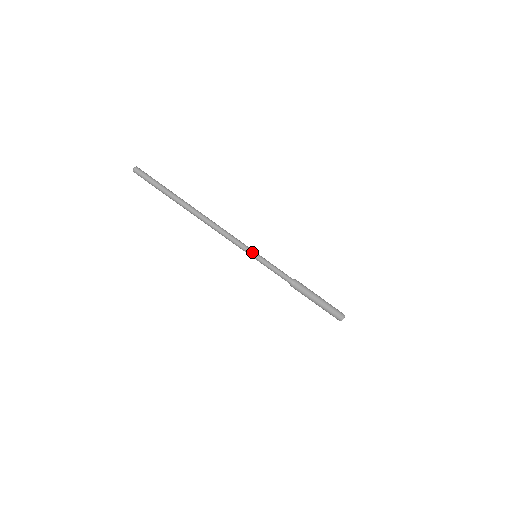
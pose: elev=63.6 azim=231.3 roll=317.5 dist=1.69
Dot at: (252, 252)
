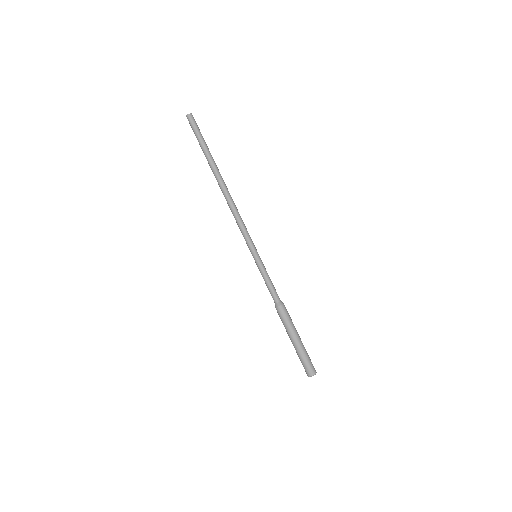
Dot at: (254, 249)
